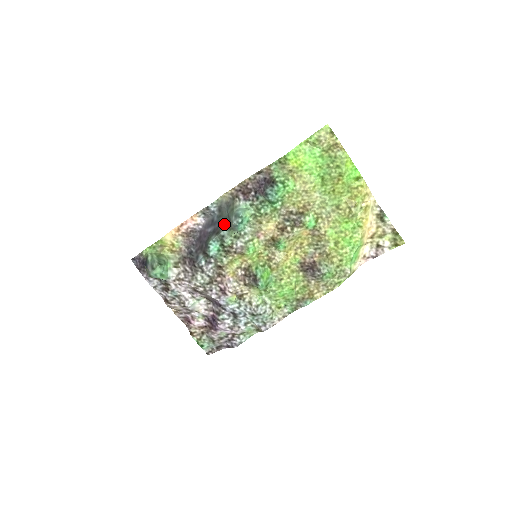
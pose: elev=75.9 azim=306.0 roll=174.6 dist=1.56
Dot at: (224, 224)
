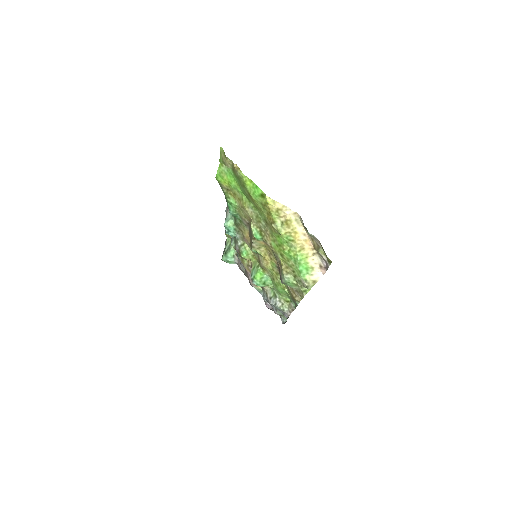
Dot at: occluded
